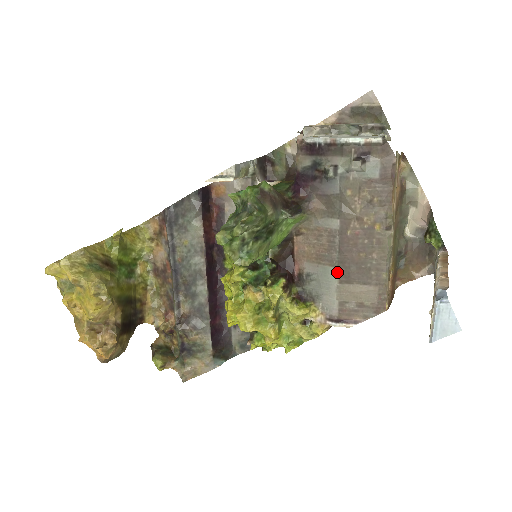
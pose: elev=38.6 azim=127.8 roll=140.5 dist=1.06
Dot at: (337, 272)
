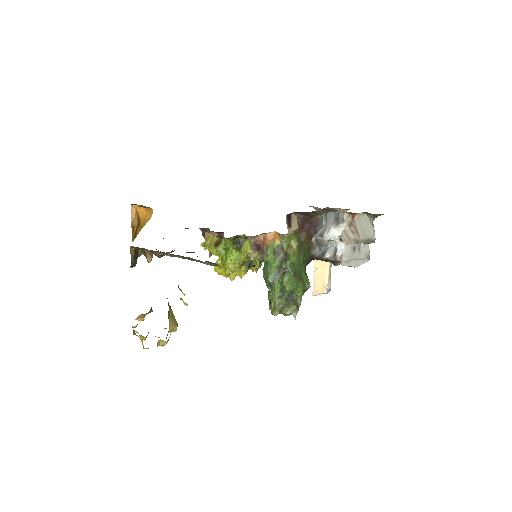
Dot at: occluded
